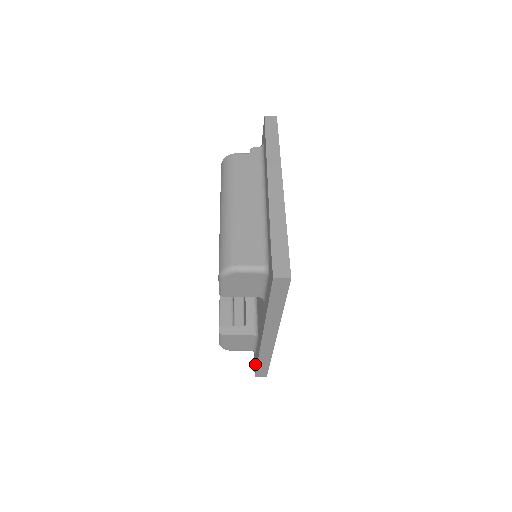
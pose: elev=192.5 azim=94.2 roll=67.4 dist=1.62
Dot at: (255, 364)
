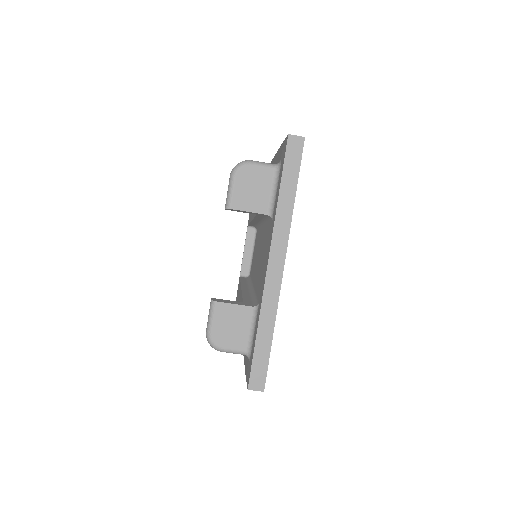
Dot at: (250, 365)
